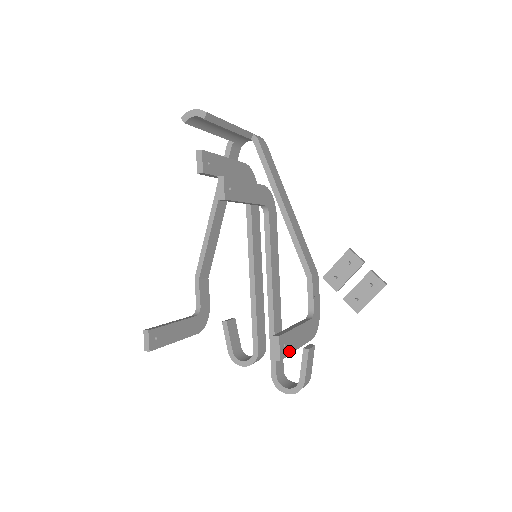
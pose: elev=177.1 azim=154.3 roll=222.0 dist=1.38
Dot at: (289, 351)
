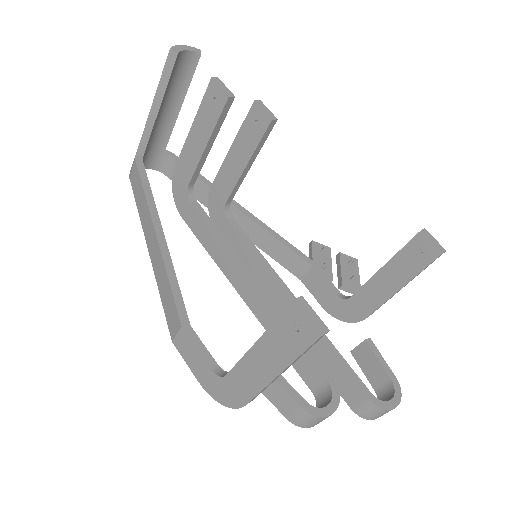
Dot at: (421, 266)
